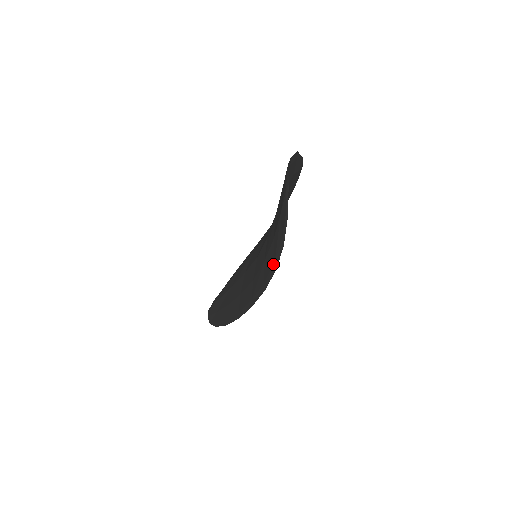
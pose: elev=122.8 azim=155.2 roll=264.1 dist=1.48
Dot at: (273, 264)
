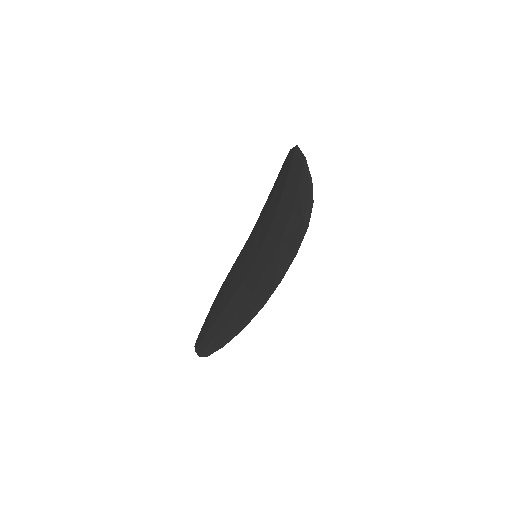
Dot at: (302, 226)
